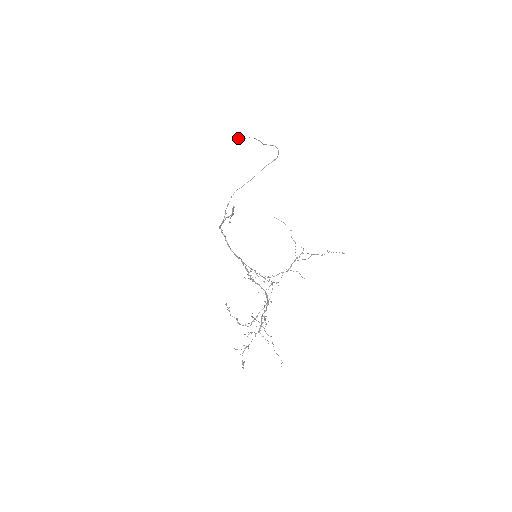
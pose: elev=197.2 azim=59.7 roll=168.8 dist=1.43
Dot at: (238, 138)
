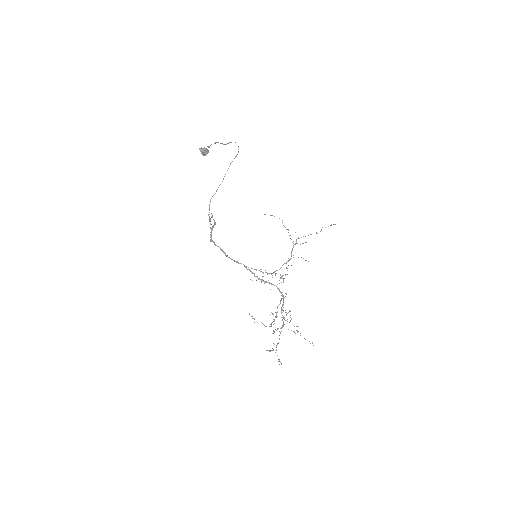
Dot at: (205, 149)
